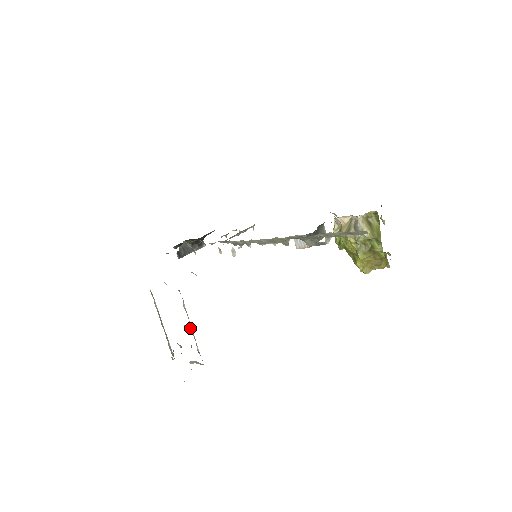
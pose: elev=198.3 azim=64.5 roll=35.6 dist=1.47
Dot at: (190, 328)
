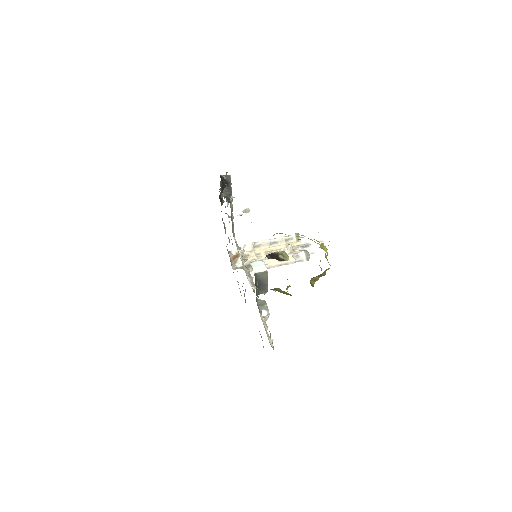
Dot at: (281, 265)
